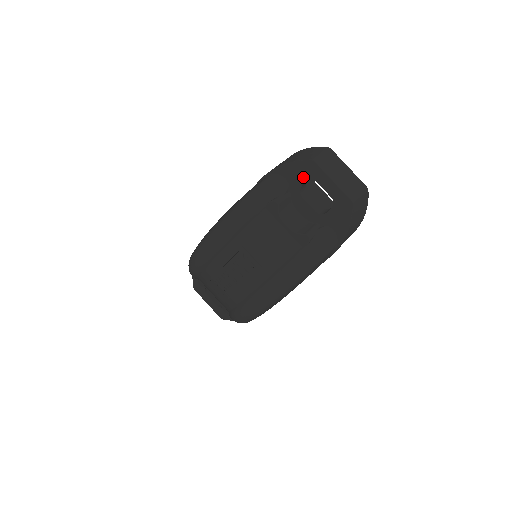
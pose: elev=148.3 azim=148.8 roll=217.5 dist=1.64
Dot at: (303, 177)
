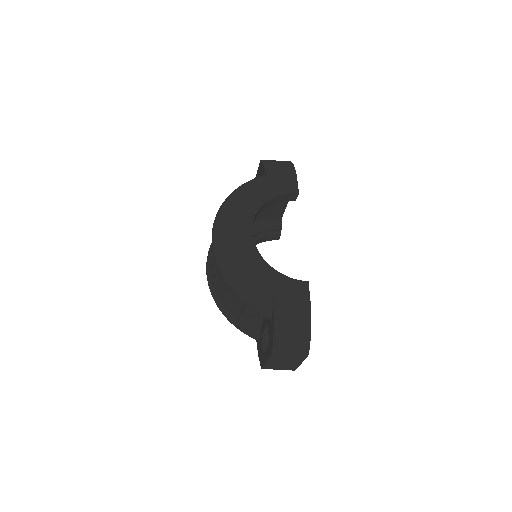
Dot at: occluded
